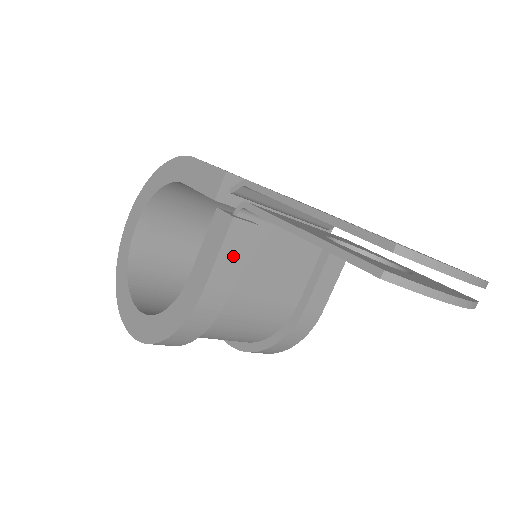
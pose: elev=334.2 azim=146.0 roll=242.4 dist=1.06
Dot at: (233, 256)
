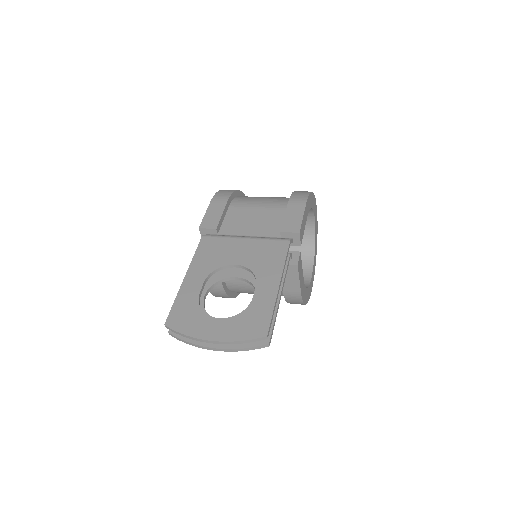
Dot at: occluded
